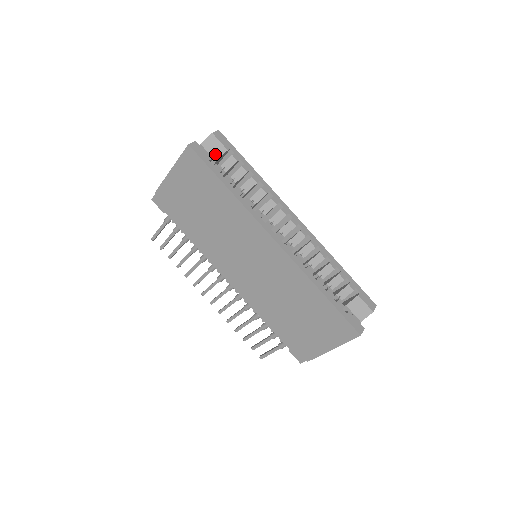
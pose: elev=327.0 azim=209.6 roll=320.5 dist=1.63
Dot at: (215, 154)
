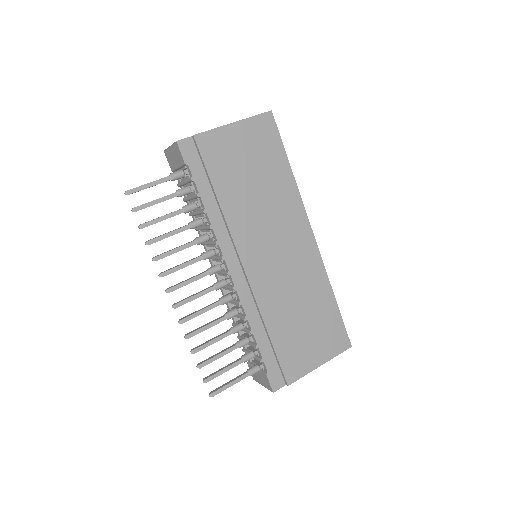
Dot at: occluded
